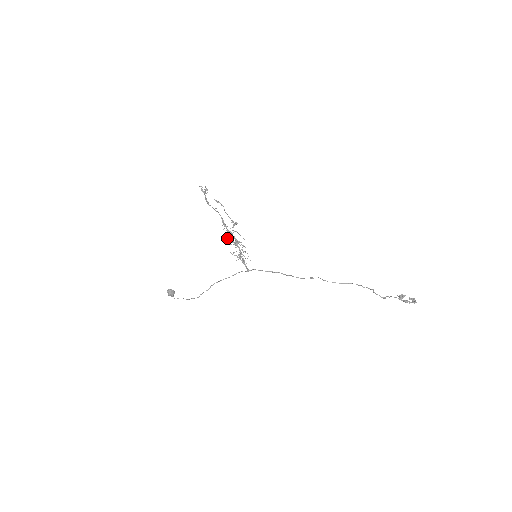
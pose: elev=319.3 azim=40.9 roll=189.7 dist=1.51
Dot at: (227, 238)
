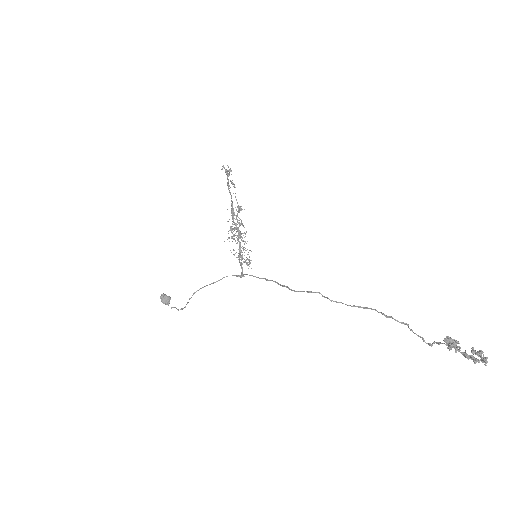
Dot at: (236, 232)
